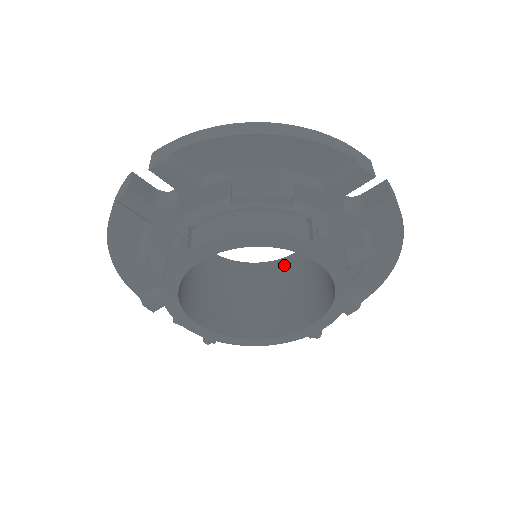
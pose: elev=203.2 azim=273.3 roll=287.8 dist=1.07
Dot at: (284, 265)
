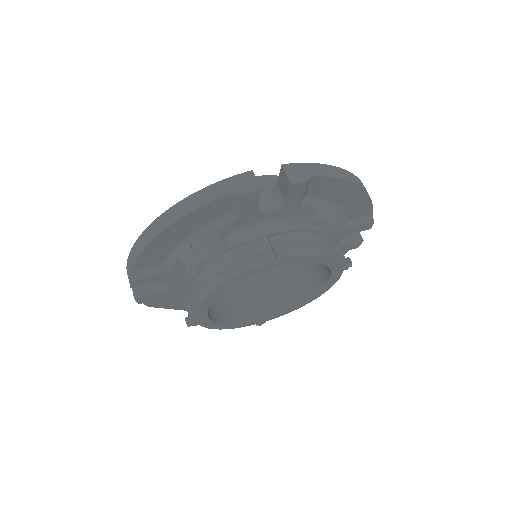
Dot at: occluded
